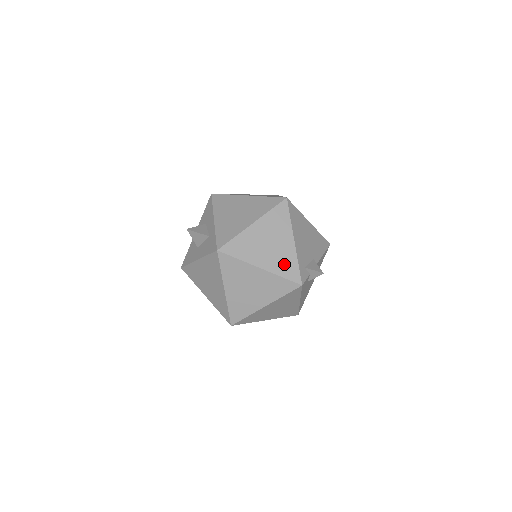
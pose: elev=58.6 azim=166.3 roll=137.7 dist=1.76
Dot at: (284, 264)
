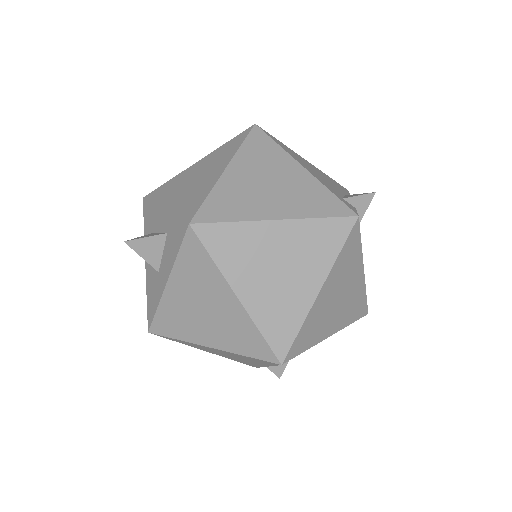
Dot at: (310, 200)
